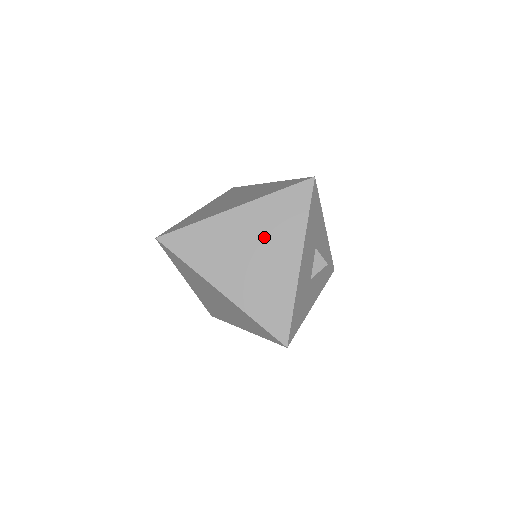
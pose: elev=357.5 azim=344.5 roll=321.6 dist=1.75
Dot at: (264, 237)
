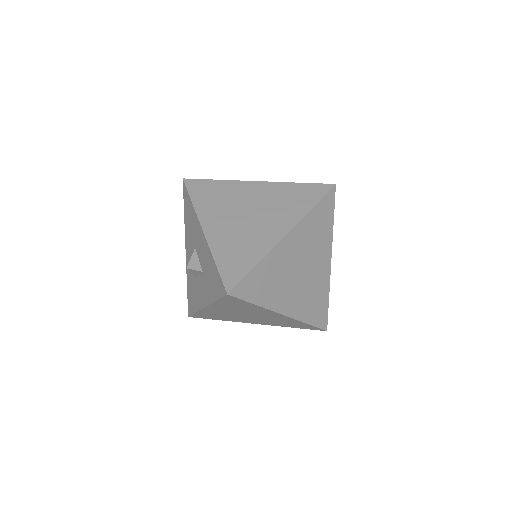
Dot at: (308, 252)
